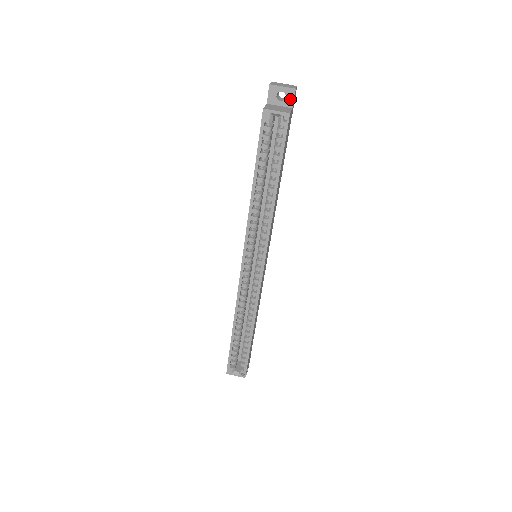
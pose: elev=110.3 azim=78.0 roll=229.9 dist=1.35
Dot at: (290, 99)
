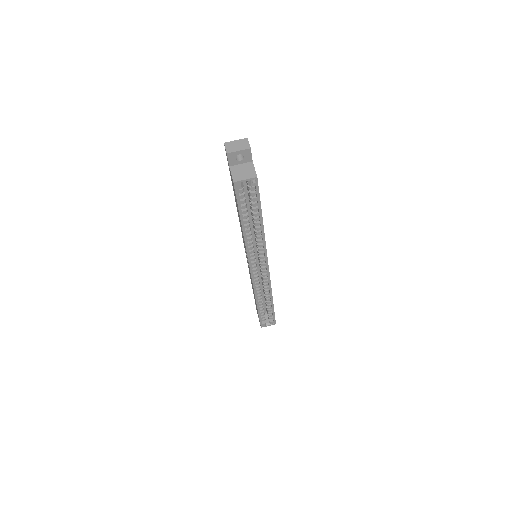
Dot at: (248, 156)
